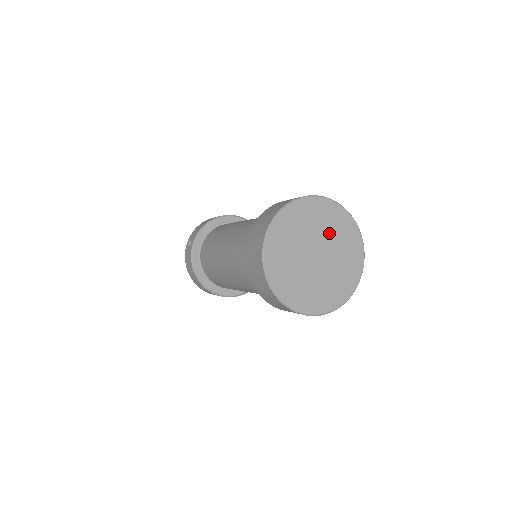
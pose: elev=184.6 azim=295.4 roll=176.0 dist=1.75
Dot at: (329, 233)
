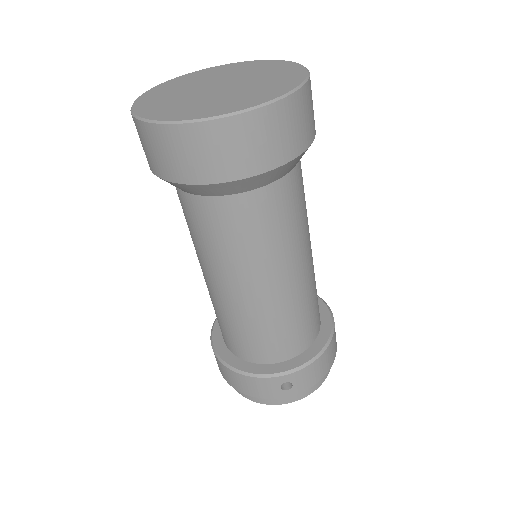
Dot at: (243, 74)
